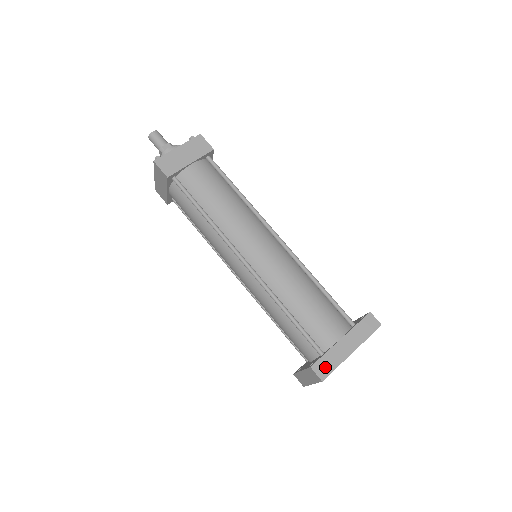
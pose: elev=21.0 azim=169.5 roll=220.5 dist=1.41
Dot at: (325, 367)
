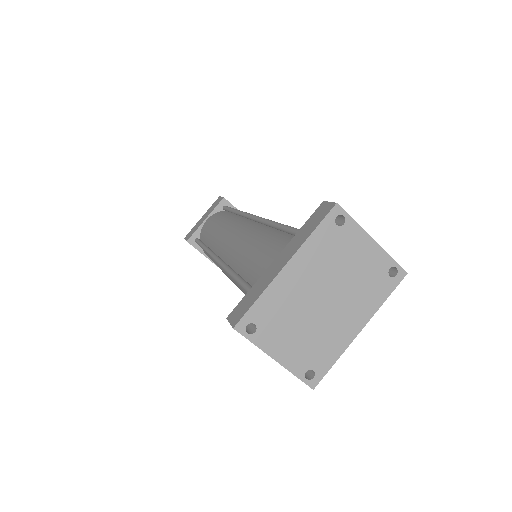
Dot at: (243, 307)
